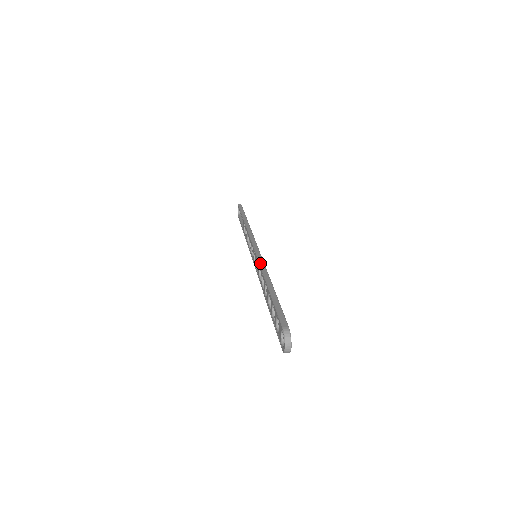
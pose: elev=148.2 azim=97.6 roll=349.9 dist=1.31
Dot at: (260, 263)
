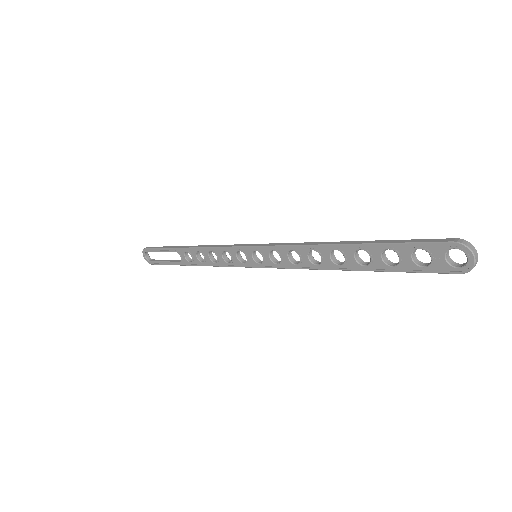
Dot at: (291, 244)
